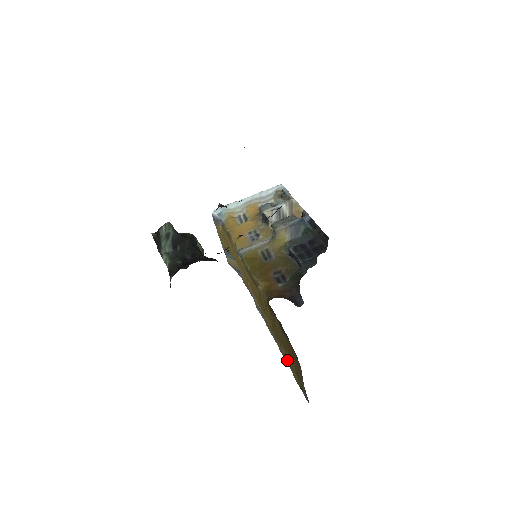
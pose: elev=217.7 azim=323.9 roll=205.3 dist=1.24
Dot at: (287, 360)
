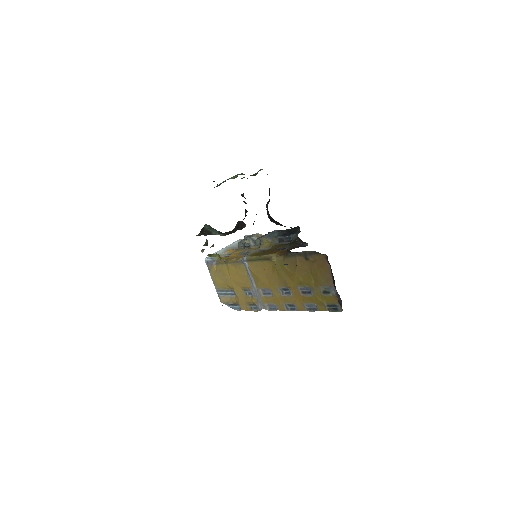
Dot at: (309, 302)
